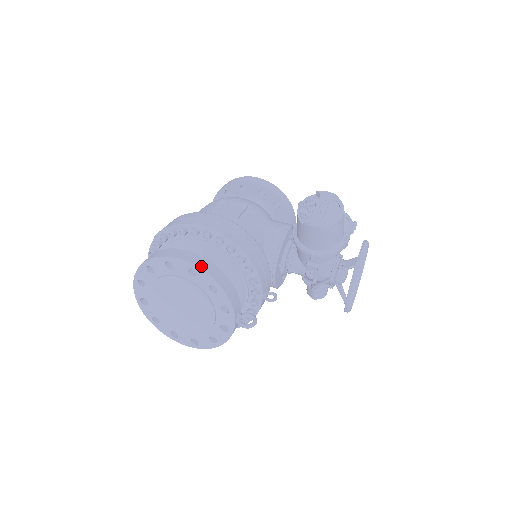
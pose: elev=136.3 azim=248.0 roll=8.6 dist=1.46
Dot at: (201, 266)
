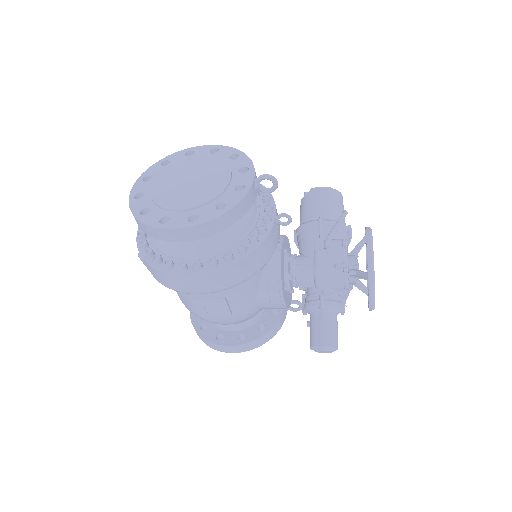
Dot at: (224, 148)
